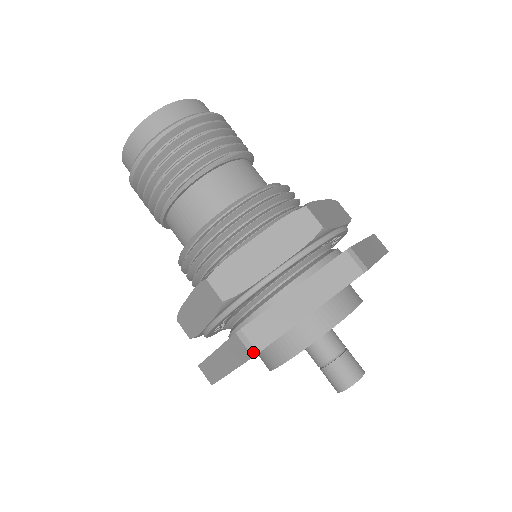
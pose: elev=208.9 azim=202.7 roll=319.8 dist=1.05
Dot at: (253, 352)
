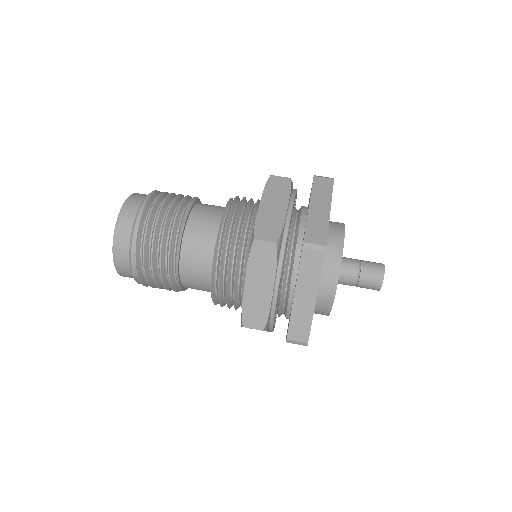
Dot at: (323, 248)
